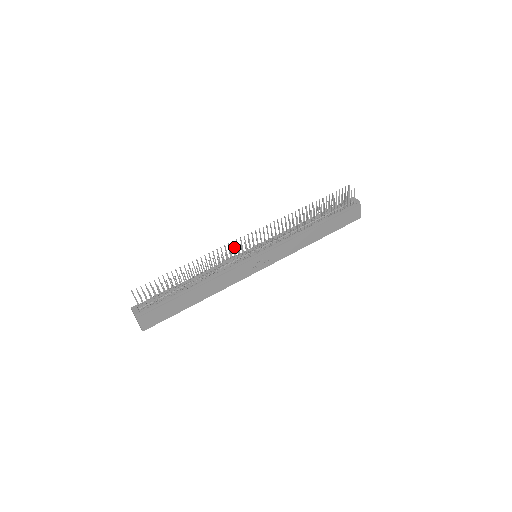
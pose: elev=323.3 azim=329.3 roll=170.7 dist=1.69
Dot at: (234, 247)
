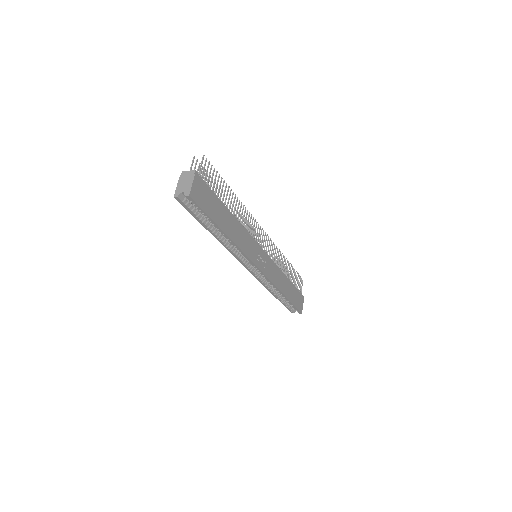
Dot at: occluded
